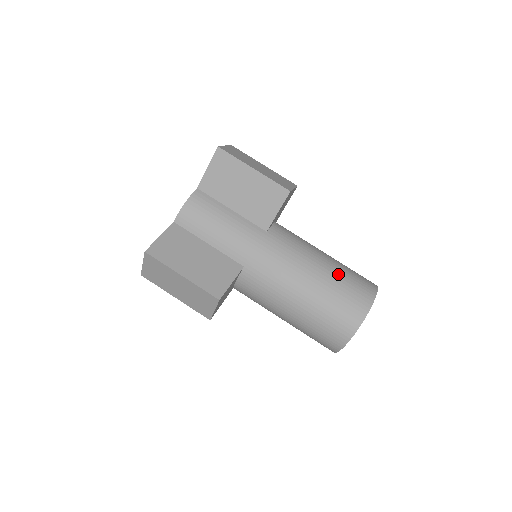
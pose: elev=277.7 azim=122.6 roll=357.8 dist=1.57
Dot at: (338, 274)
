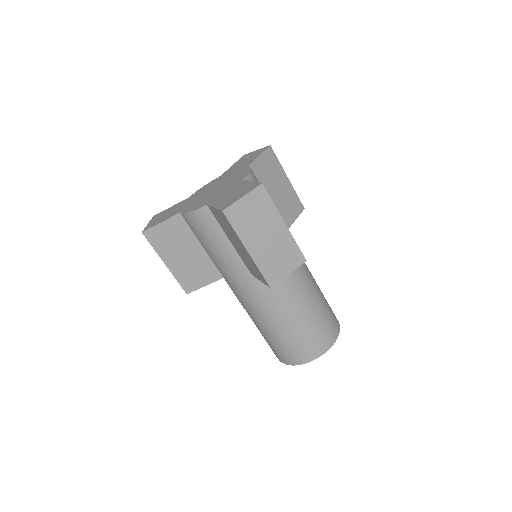
Dot at: (292, 334)
